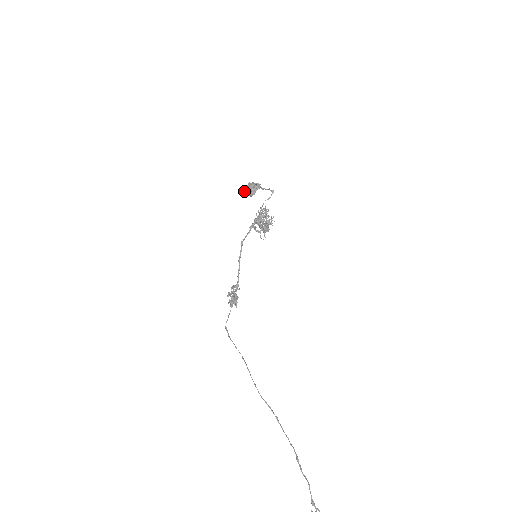
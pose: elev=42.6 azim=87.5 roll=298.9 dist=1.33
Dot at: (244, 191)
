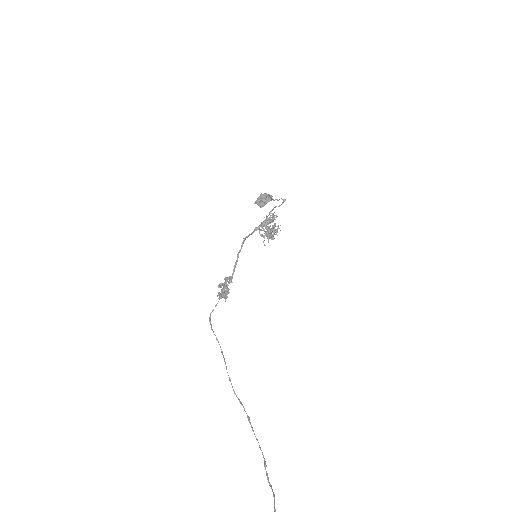
Dot at: (255, 201)
